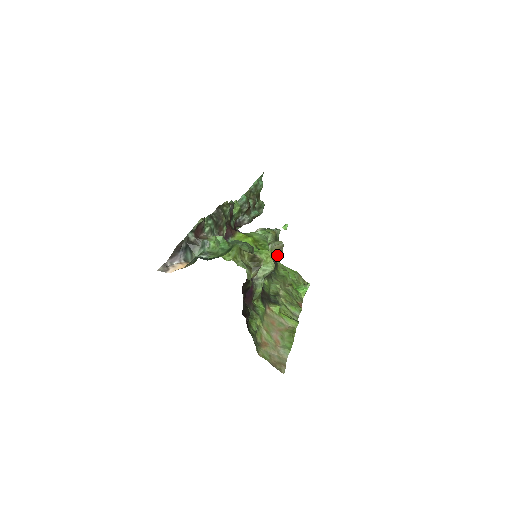
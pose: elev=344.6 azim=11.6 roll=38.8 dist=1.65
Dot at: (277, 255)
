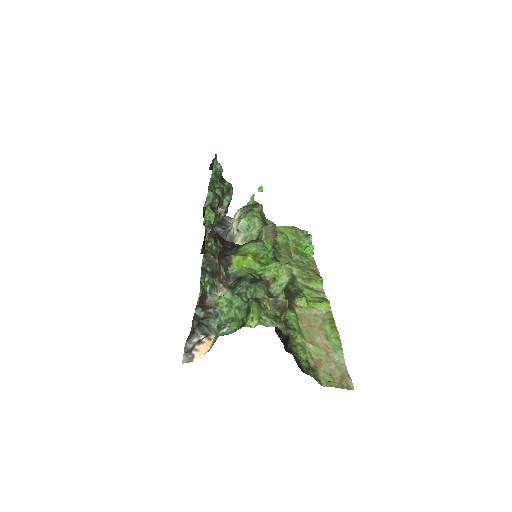
Dot at: (273, 238)
